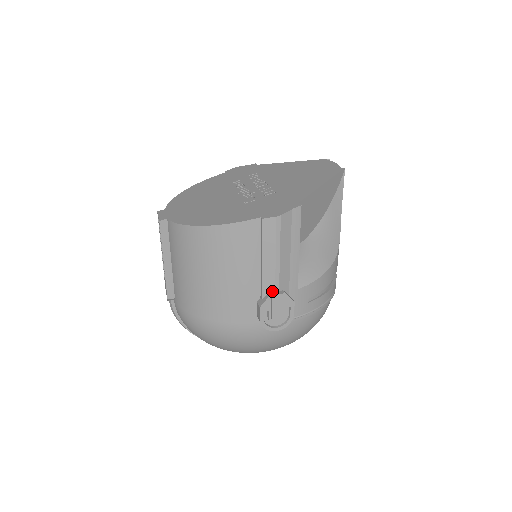
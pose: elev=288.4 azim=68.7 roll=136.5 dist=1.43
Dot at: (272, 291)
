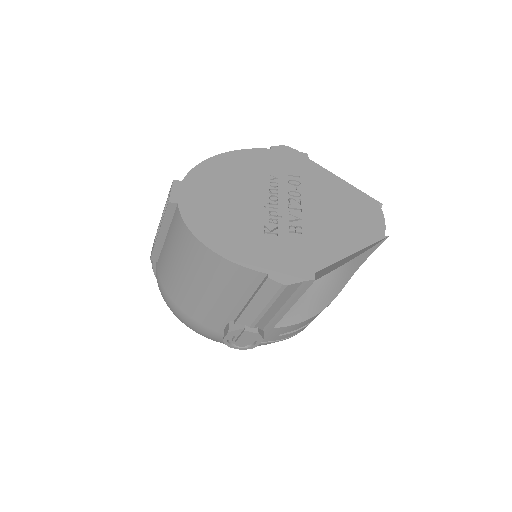
Dot at: (247, 325)
